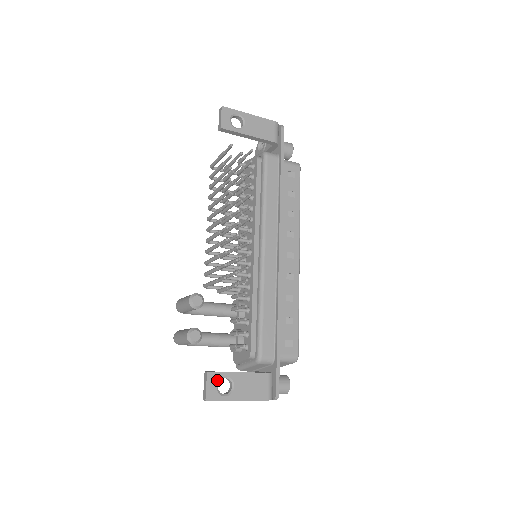
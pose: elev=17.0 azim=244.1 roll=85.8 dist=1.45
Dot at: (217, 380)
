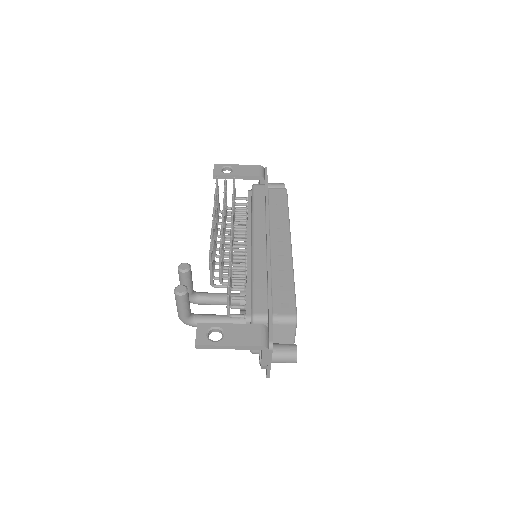
Dot at: (207, 329)
